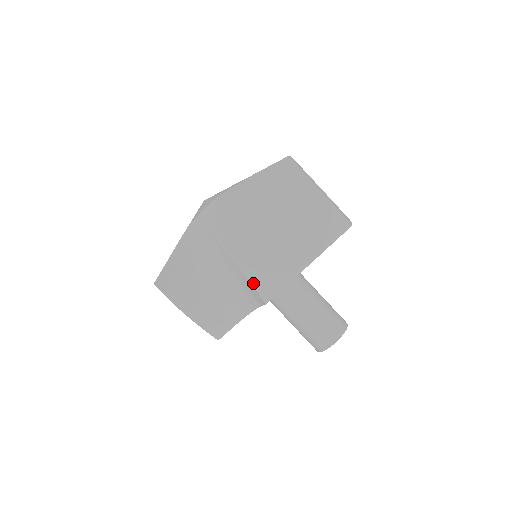
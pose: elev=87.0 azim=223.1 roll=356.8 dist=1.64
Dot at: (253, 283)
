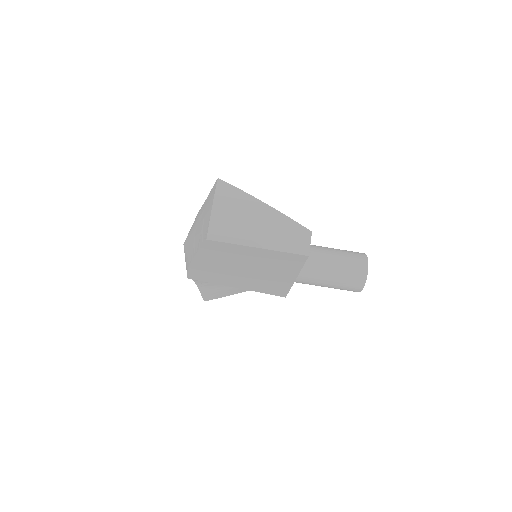
Dot at: (265, 293)
